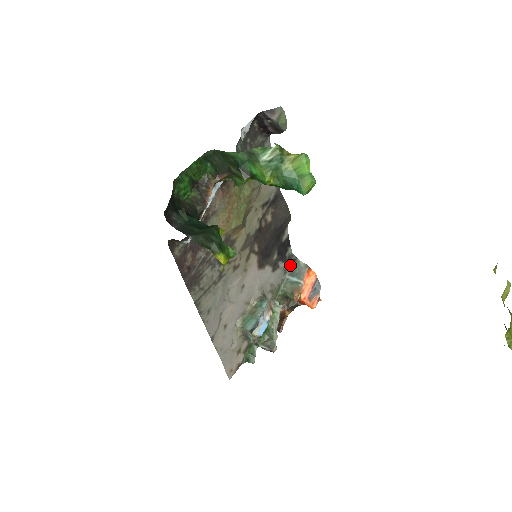
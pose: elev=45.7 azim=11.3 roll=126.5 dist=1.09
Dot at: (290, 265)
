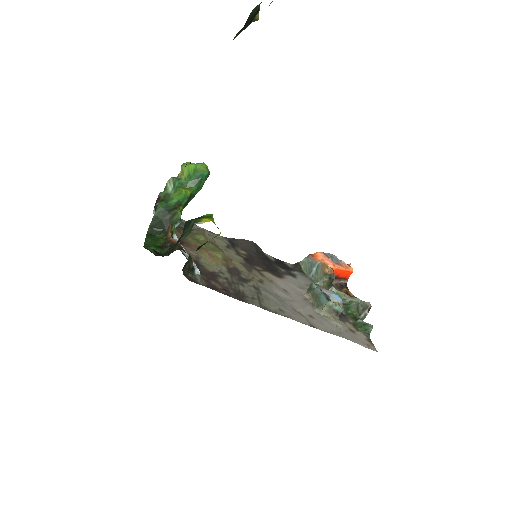
Dot at: (302, 271)
